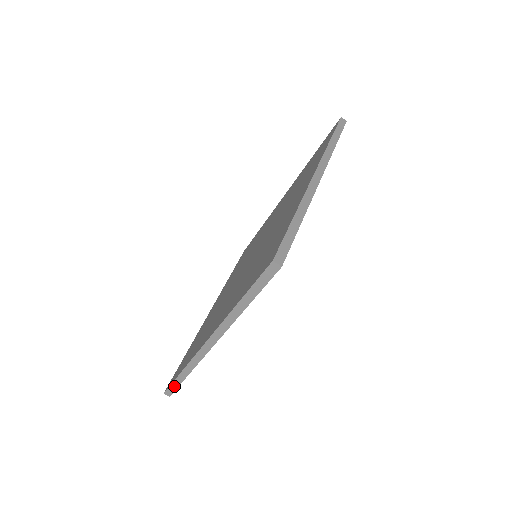
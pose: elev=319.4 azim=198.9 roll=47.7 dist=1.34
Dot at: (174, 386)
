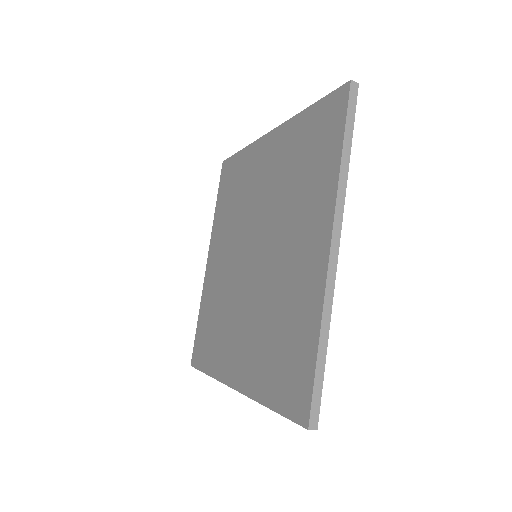
Dot at: occluded
